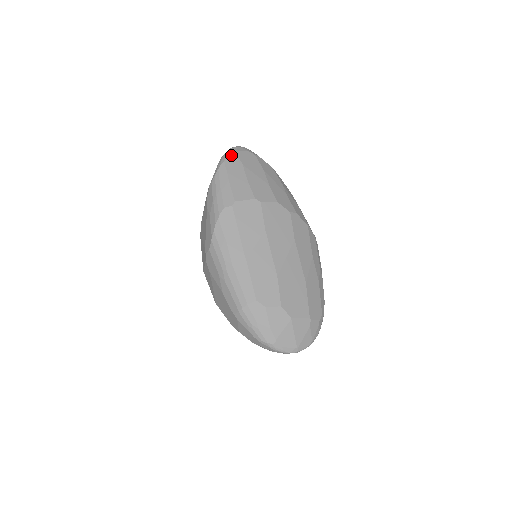
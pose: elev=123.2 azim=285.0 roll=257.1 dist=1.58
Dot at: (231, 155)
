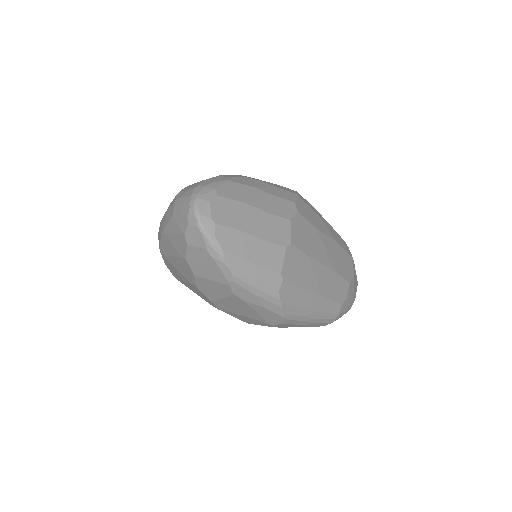
Dot at: (217, 234)
